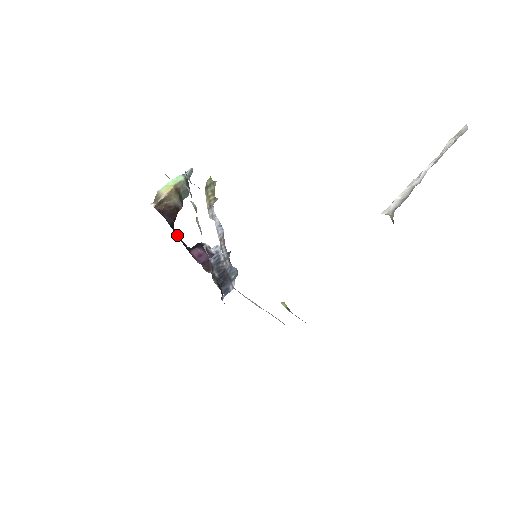
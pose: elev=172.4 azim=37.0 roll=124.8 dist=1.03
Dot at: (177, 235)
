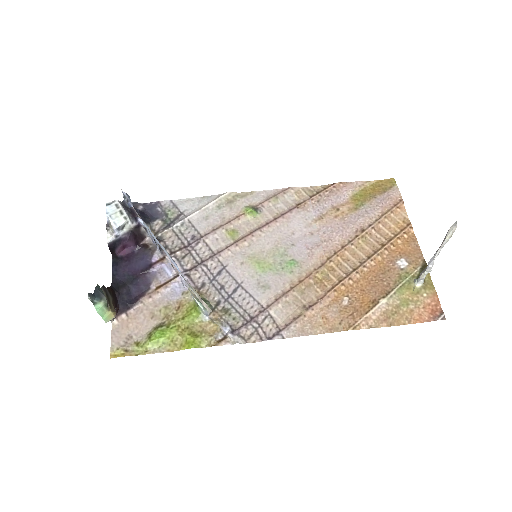
Dot at: (114, 278)
